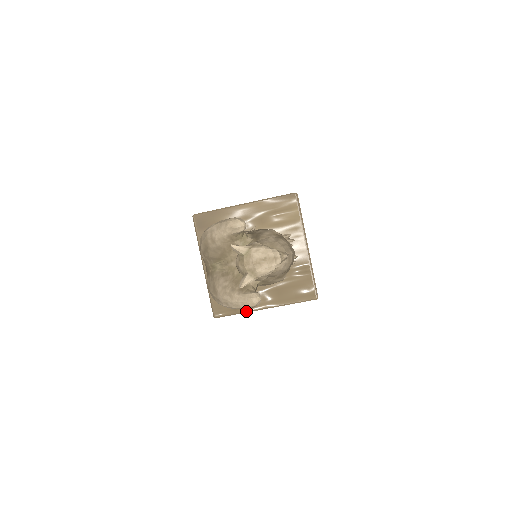
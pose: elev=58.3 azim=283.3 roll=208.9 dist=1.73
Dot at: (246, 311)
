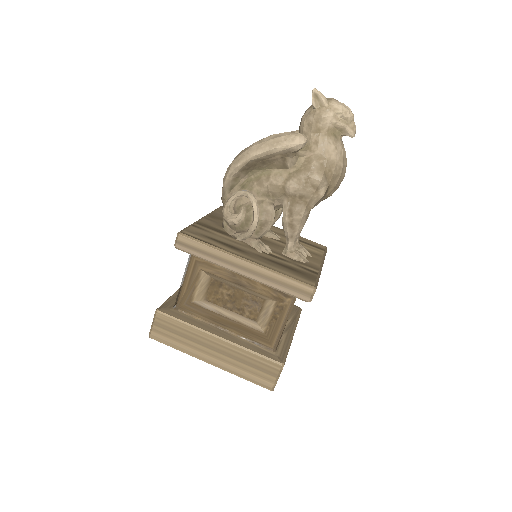
Dot at: (221, 249)
